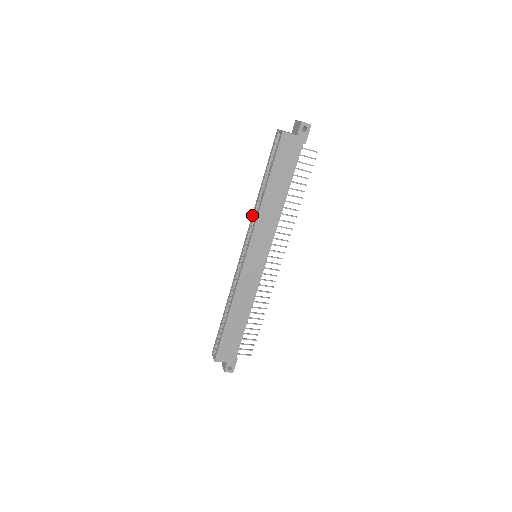
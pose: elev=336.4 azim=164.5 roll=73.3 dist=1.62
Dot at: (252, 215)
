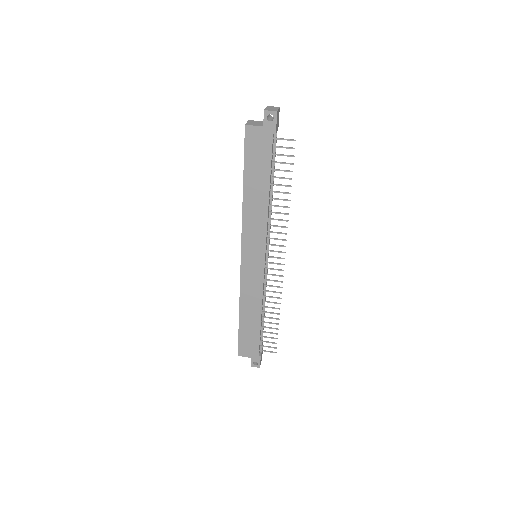
Dot at: occluded
